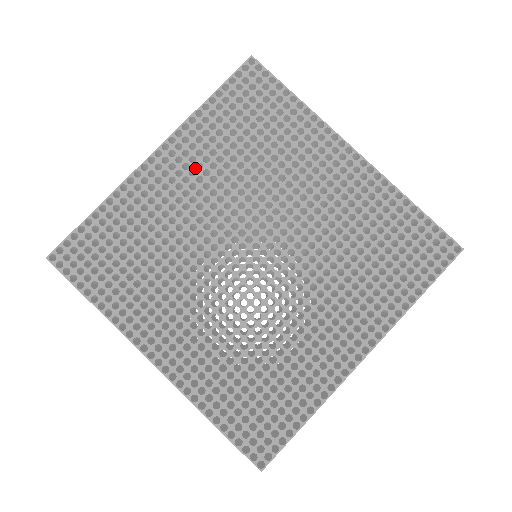
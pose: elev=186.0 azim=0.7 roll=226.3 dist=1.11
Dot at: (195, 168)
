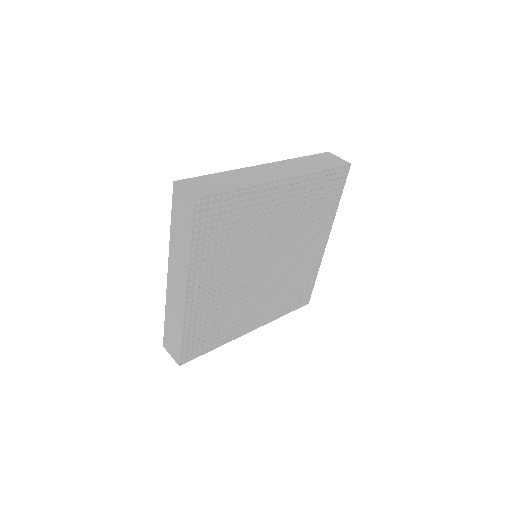
Dot at: occluded
